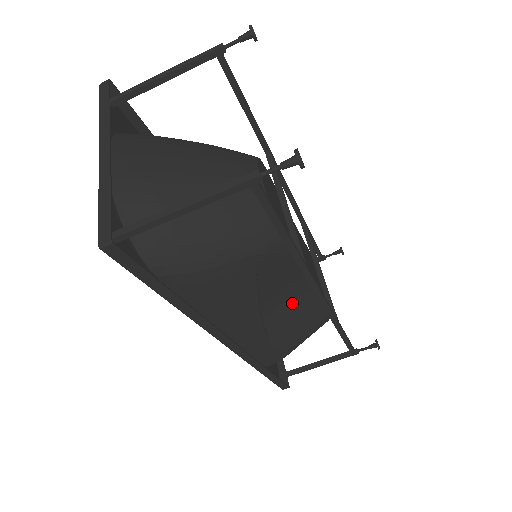
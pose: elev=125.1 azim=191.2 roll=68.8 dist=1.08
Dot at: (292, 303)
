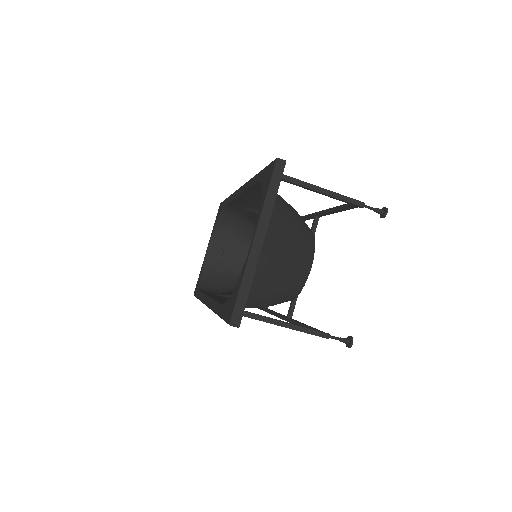
Dot at: occluded
